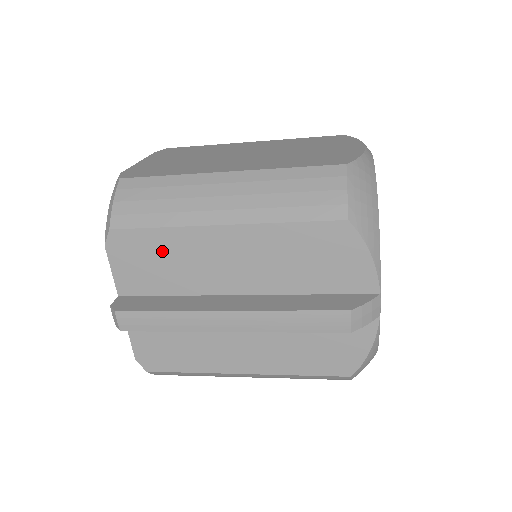
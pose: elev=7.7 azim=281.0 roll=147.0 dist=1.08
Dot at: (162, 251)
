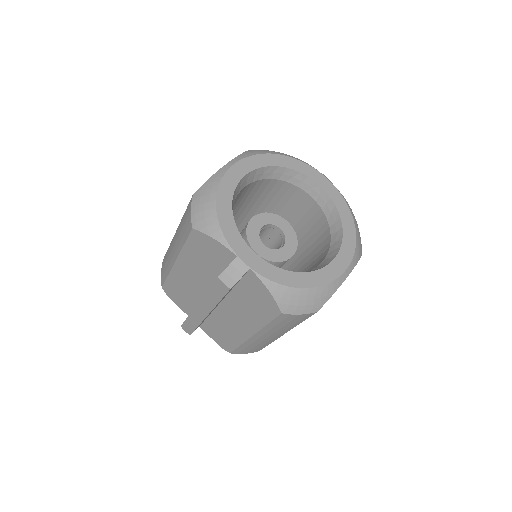
Dot at: (177, 287)
